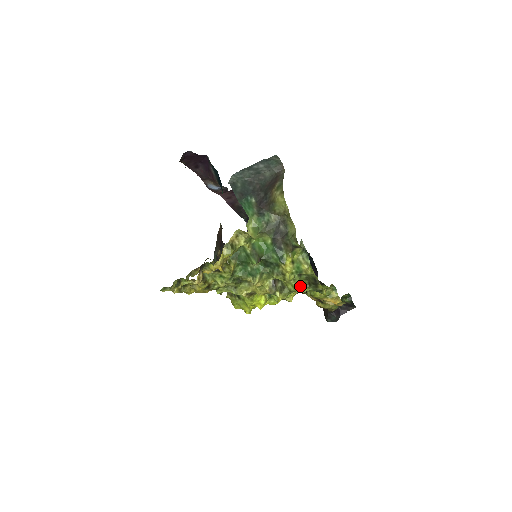
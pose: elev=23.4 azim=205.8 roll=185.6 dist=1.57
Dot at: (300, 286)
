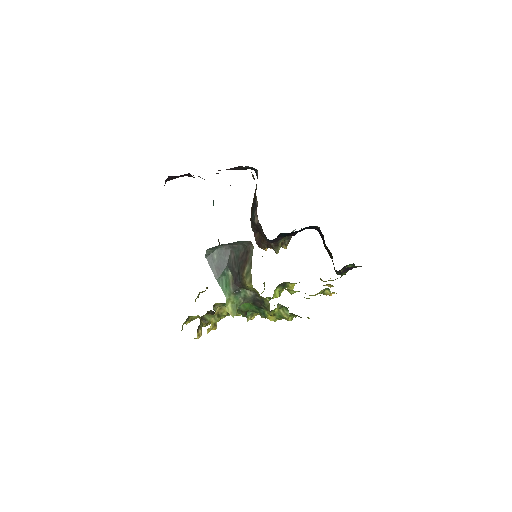
Dot at: occluded
